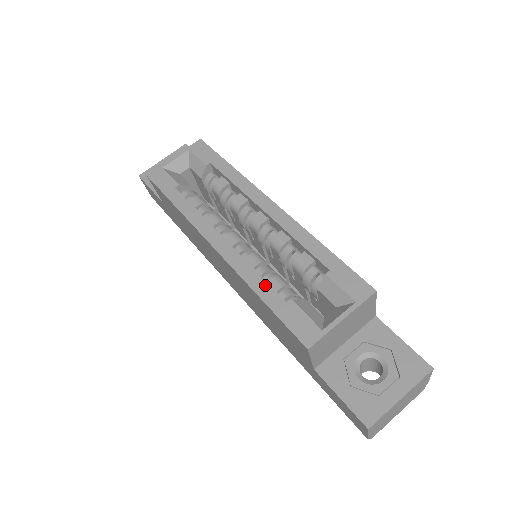
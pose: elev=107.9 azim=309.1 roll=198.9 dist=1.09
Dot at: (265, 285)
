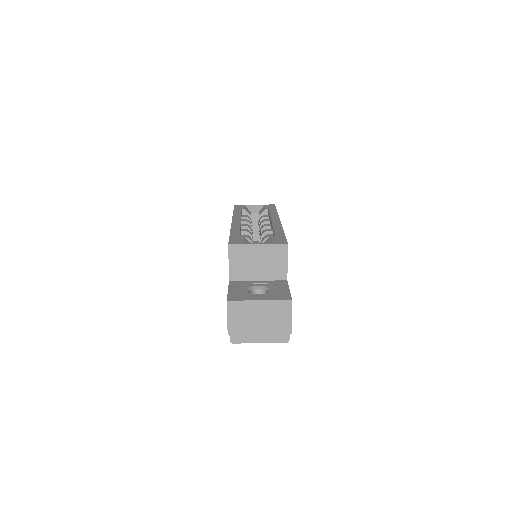
Dot at: (238, 231)
